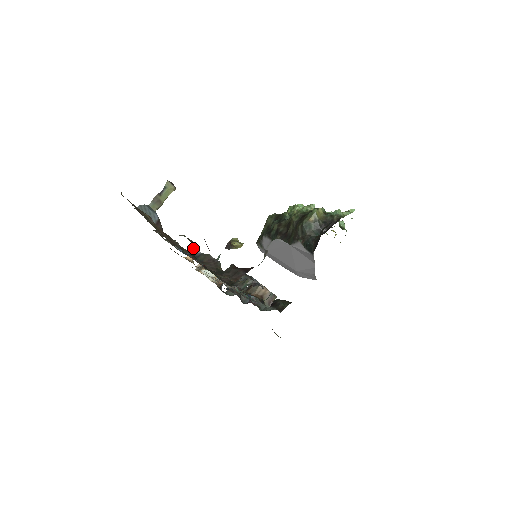
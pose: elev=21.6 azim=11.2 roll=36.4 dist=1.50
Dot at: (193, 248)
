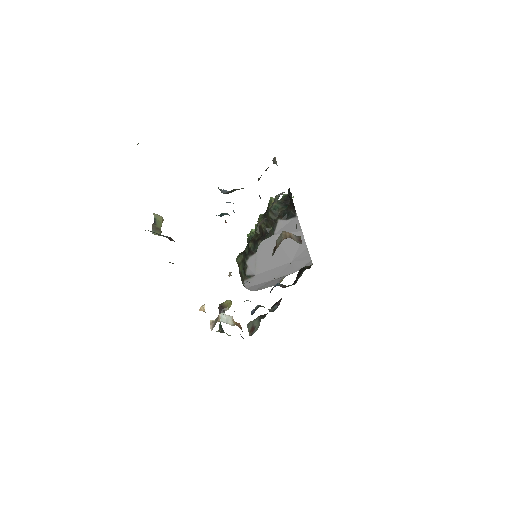
Dot at: occluded
